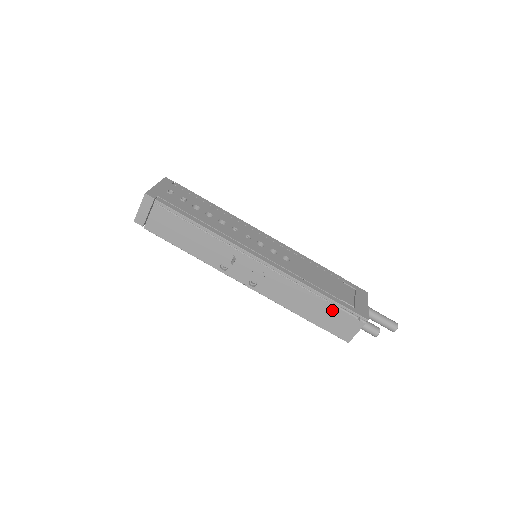
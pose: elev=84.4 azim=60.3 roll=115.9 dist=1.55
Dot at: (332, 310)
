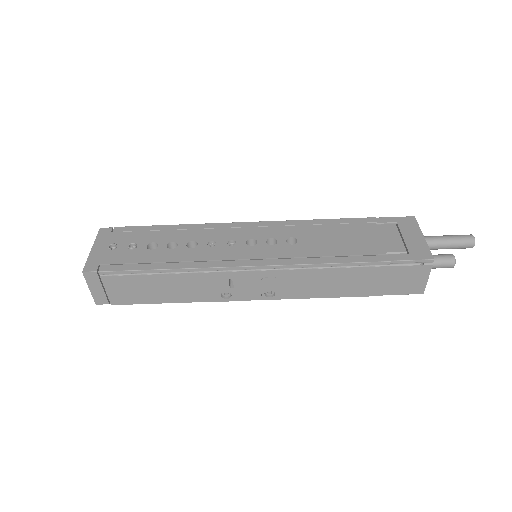
Dot at: (382, 272)
